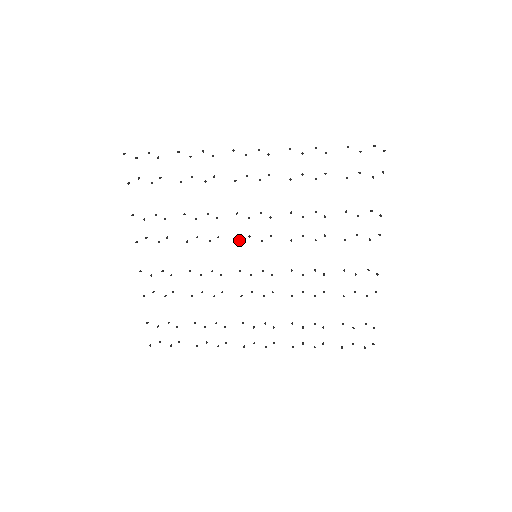
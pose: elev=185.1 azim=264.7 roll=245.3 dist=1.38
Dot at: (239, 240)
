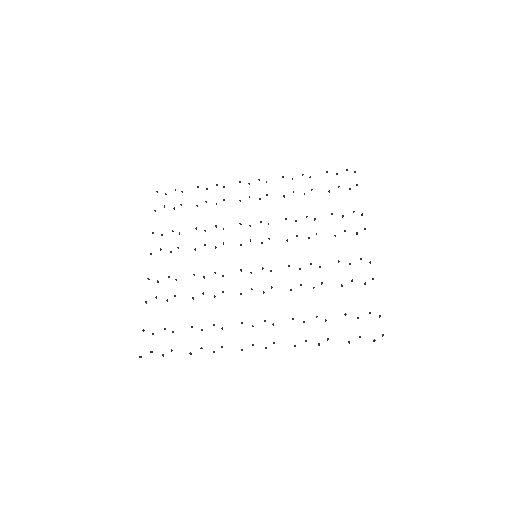
Dot at: (241, 245)
